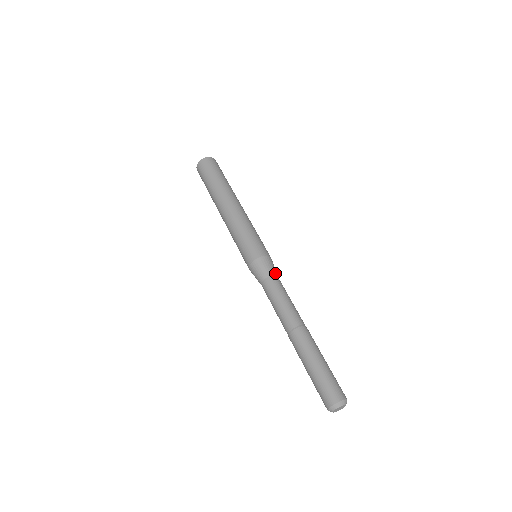
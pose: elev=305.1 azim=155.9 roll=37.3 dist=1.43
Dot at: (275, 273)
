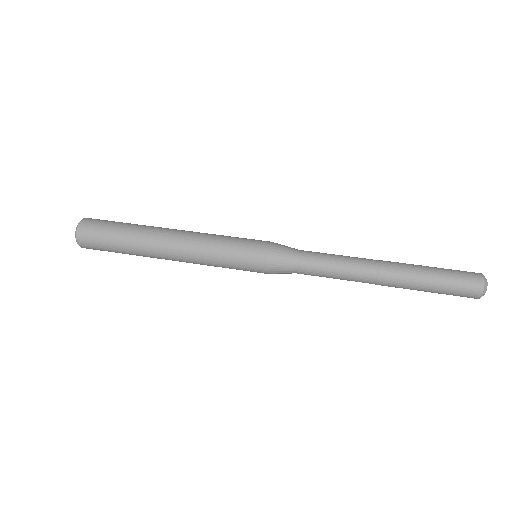
Dot at: occluded
